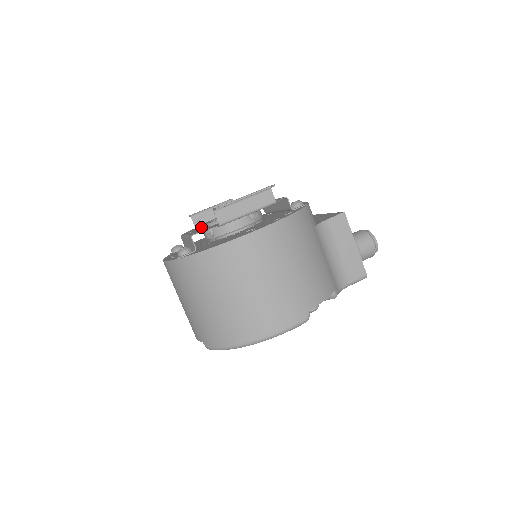
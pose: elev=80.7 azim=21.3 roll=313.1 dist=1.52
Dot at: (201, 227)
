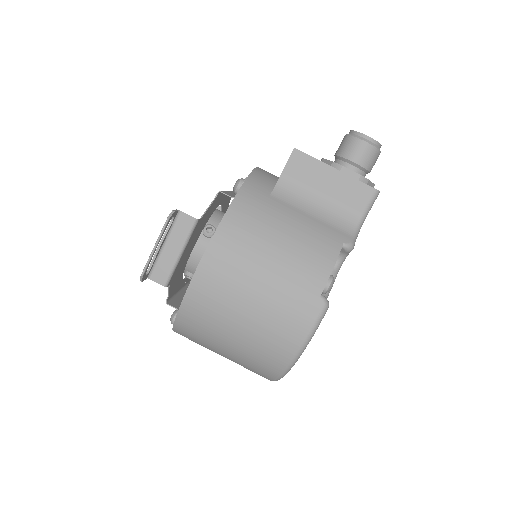
Dot at: occluded
